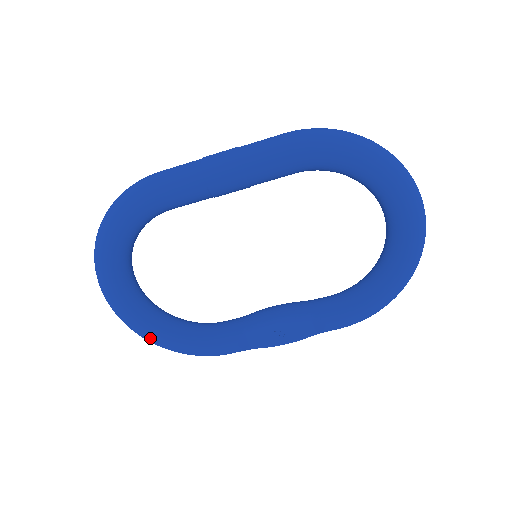
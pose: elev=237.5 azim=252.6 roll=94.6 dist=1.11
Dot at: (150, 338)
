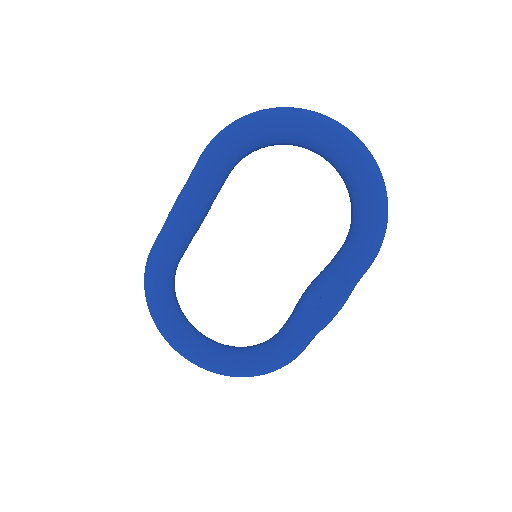
Dot at: (233, 373)
